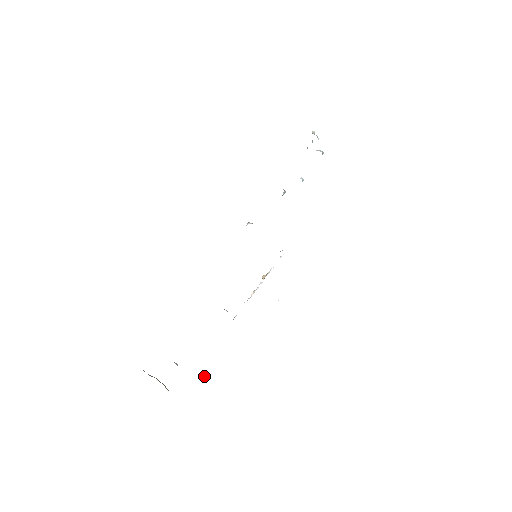
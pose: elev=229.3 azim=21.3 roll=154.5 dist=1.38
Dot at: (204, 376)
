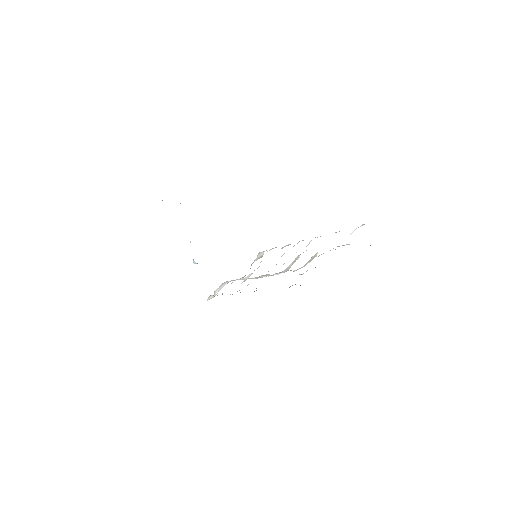
Dot at: occluded
